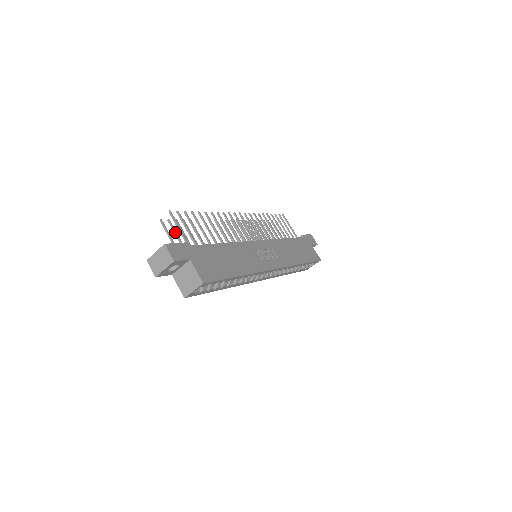
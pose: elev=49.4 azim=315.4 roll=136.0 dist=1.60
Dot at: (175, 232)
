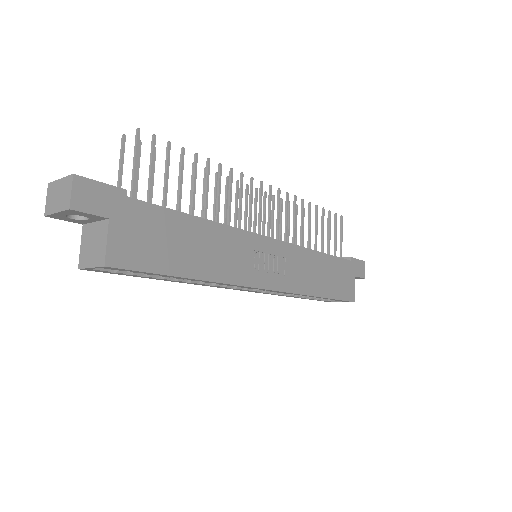
Dot at: (137, 164)
